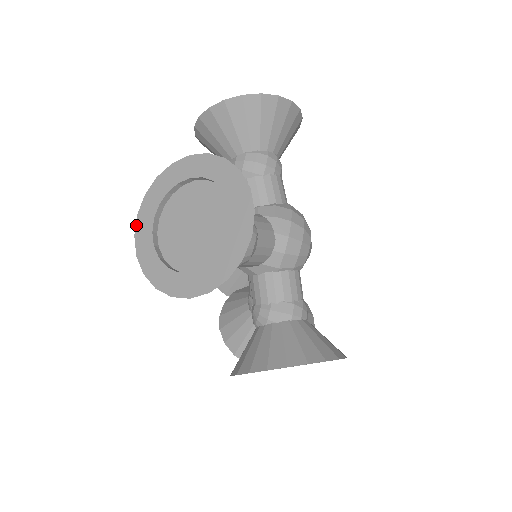
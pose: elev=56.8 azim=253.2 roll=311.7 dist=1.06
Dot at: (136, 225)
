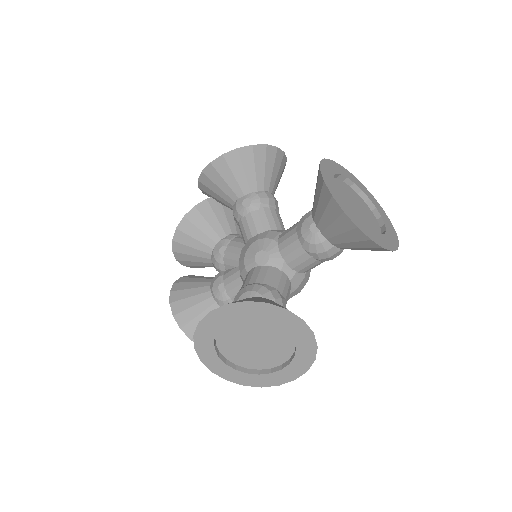
Dot at: (219, 308)
